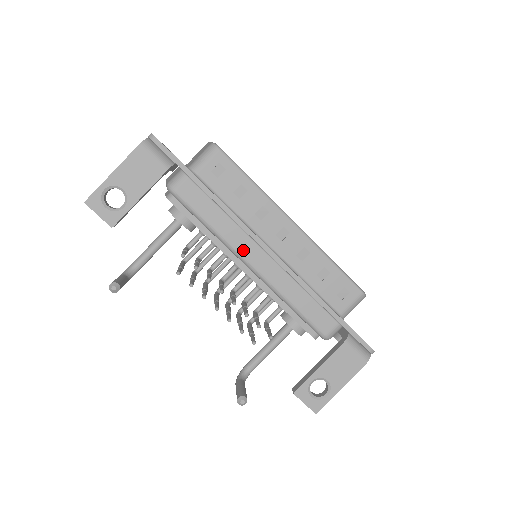
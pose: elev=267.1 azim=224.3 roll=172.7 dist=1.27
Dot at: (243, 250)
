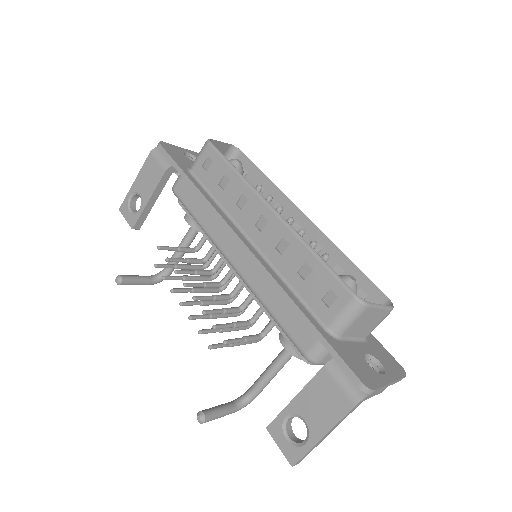
Dot at: (222, 244)
